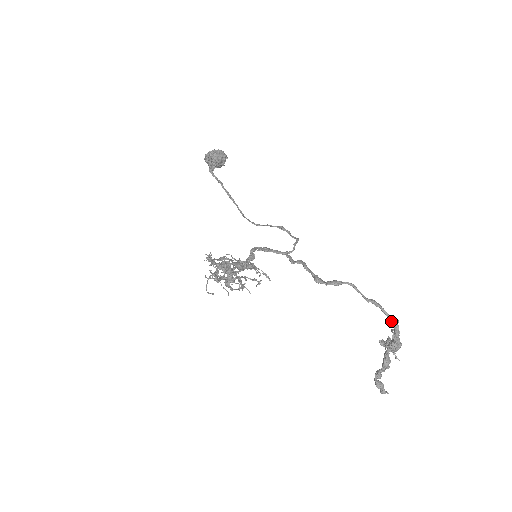
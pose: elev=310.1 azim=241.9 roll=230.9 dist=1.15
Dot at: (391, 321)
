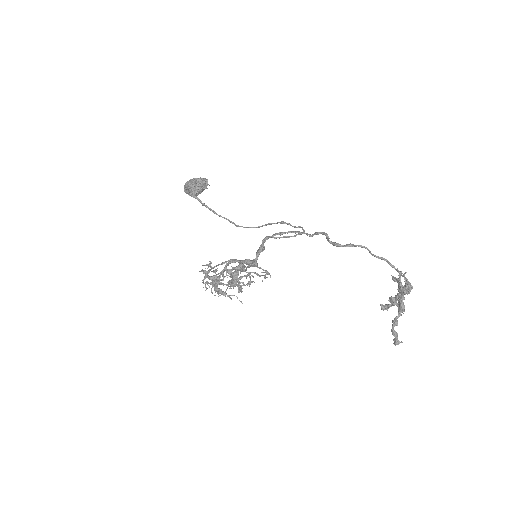
Dot at: (399, 271)
